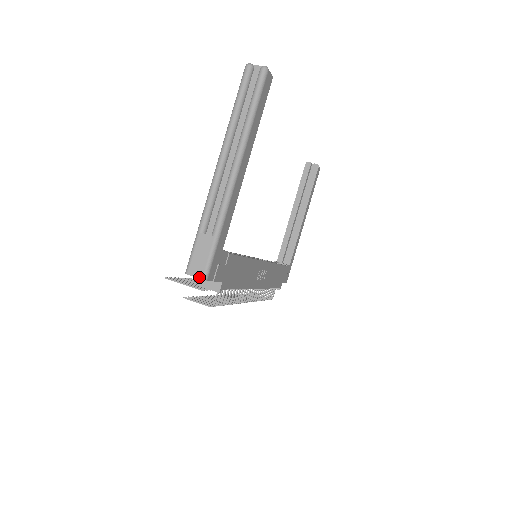
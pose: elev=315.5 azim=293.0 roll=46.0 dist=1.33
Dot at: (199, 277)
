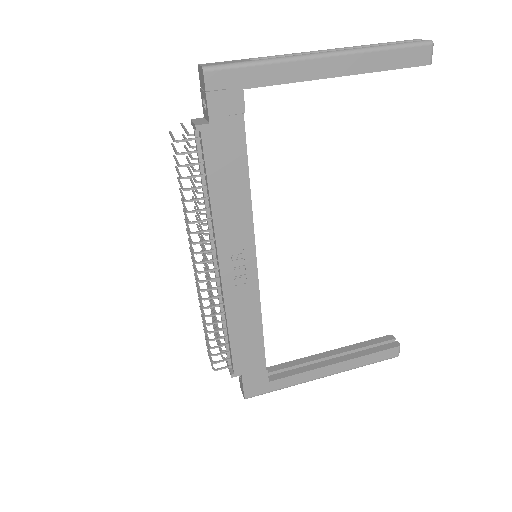
Dot at: (203, 65)
